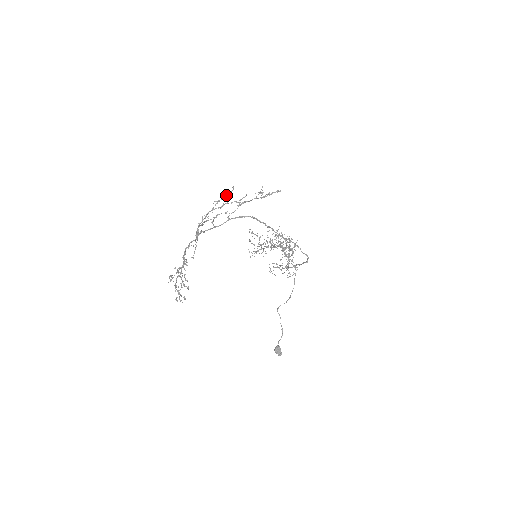
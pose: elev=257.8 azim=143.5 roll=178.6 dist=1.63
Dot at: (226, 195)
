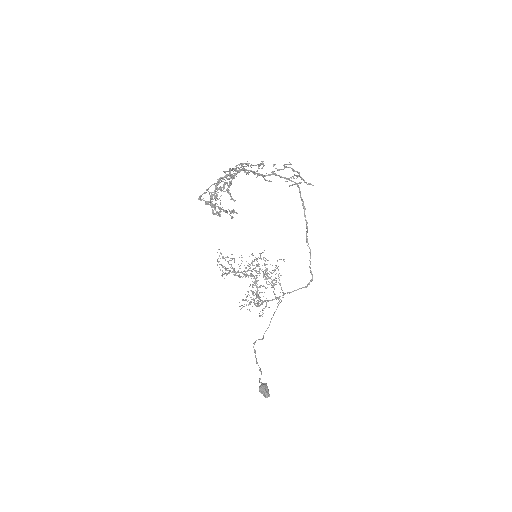
Dot at: occluded
